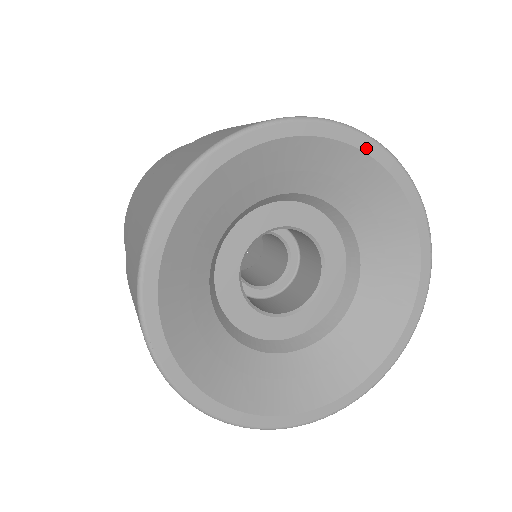
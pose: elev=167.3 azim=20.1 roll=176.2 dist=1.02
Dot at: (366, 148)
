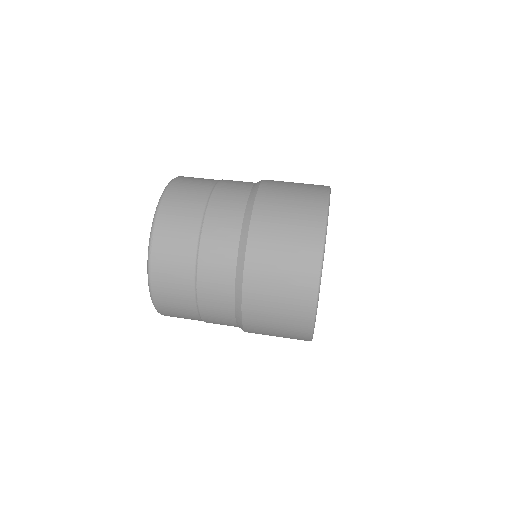
Dot at: occluded
